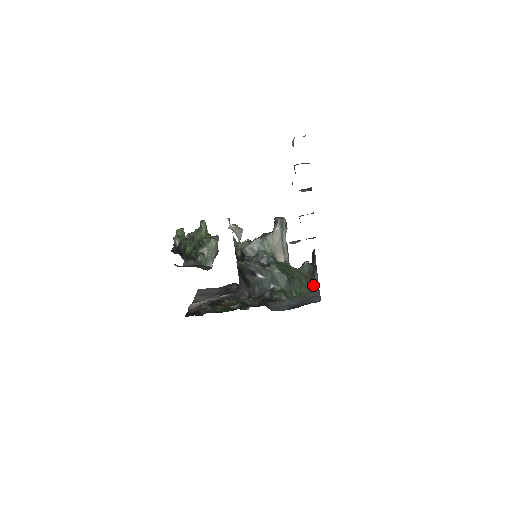
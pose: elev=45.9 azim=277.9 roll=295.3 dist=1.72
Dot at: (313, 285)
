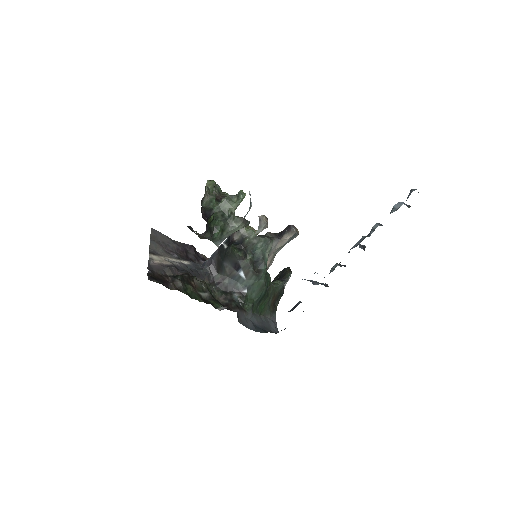
Dot at: (273, 306)
